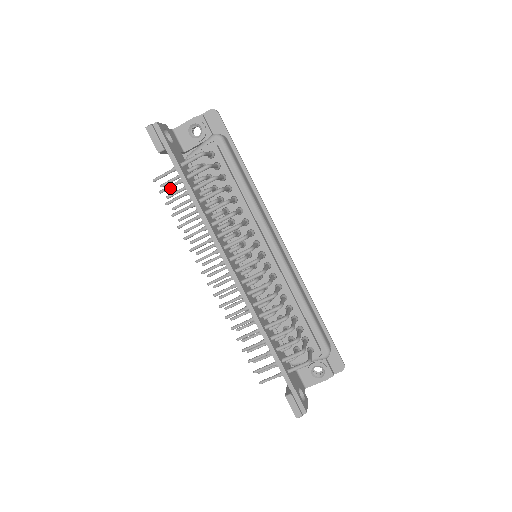
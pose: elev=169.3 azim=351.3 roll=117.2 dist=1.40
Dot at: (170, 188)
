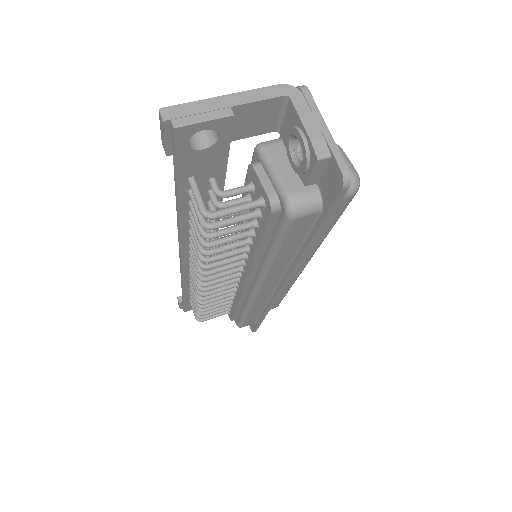
Dot at: occluded
